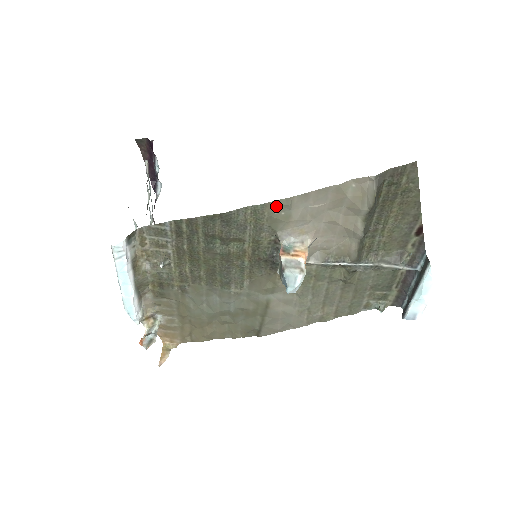
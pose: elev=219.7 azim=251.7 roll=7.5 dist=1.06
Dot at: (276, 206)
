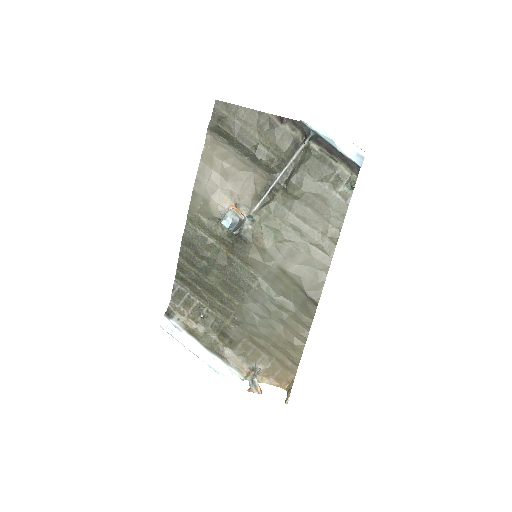
Dot at: (194, 204)
